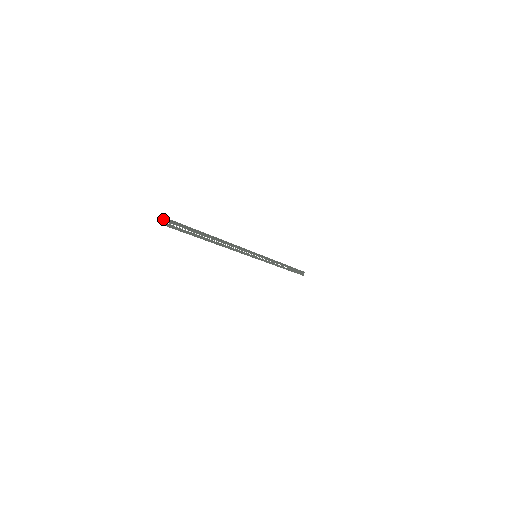
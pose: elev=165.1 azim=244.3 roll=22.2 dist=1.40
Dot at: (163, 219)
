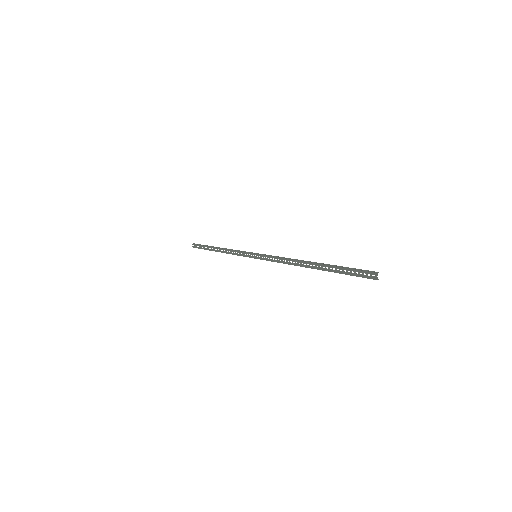
Dot at: (376, 274)
